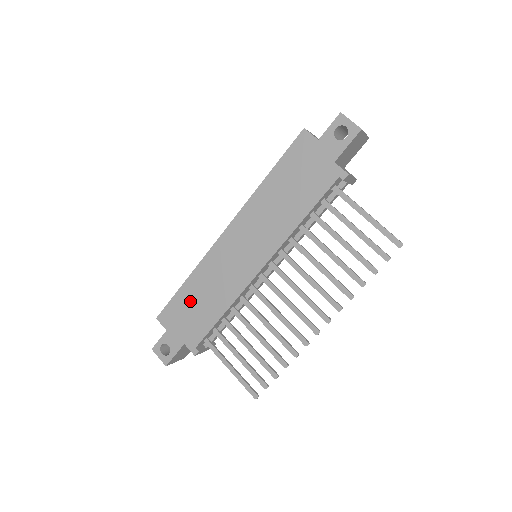
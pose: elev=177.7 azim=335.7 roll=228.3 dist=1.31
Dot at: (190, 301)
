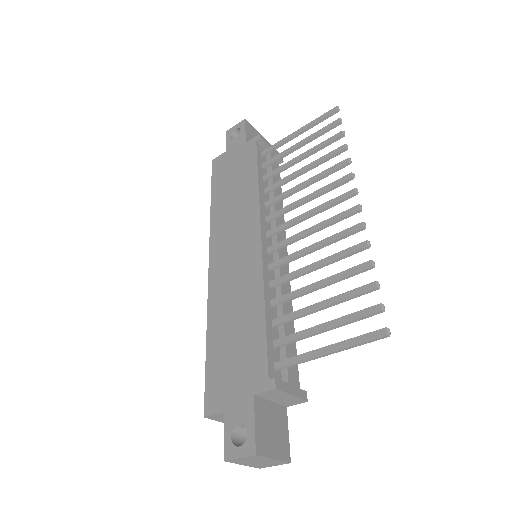
Dot at: (224, 348)
